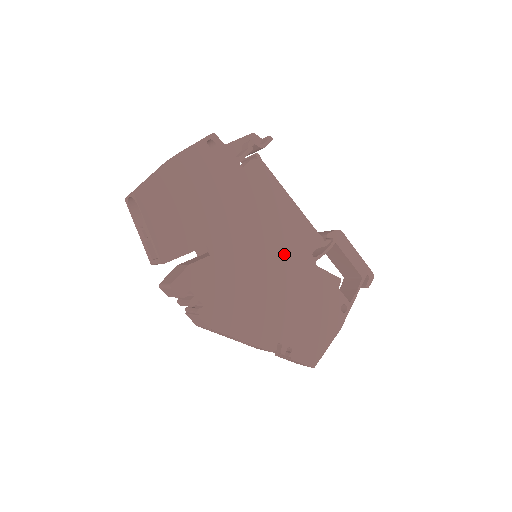
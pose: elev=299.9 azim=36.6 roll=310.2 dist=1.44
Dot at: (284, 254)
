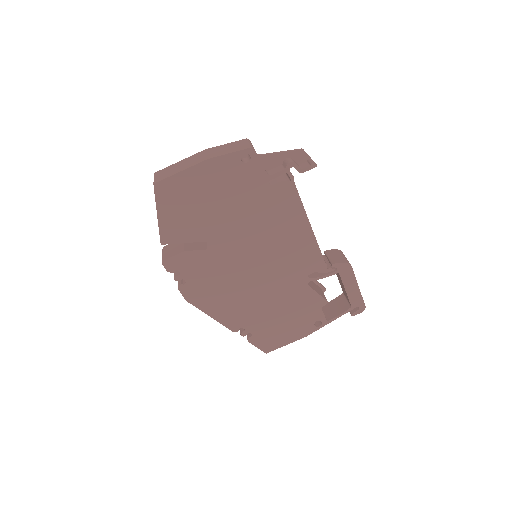
Dot at: (279, 267)
